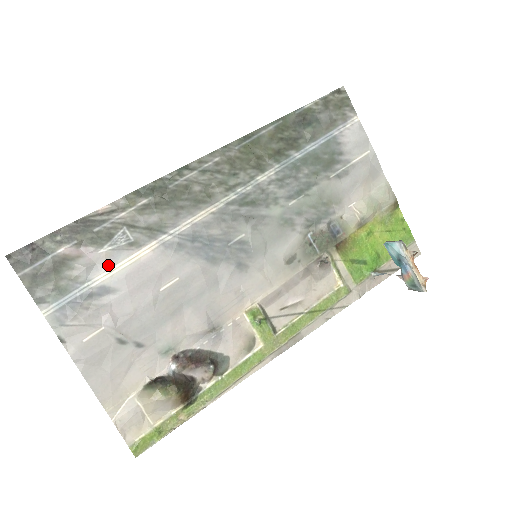
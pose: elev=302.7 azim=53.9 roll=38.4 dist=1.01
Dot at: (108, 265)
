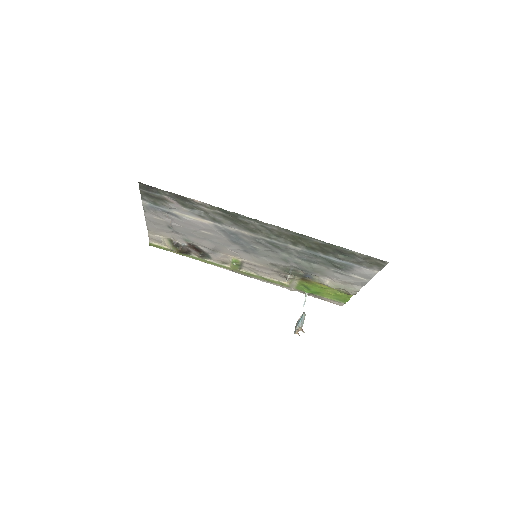
Dot at: (183, 213)
